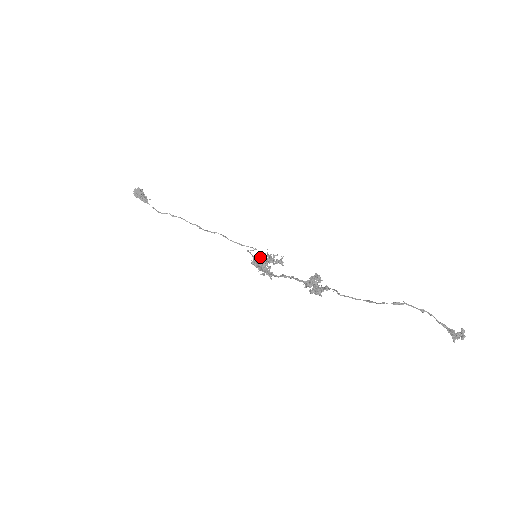
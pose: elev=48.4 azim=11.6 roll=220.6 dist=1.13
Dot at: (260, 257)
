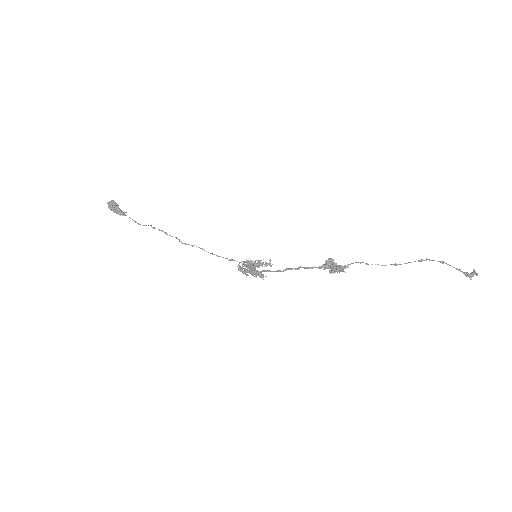
Dot at: (248, 262)
